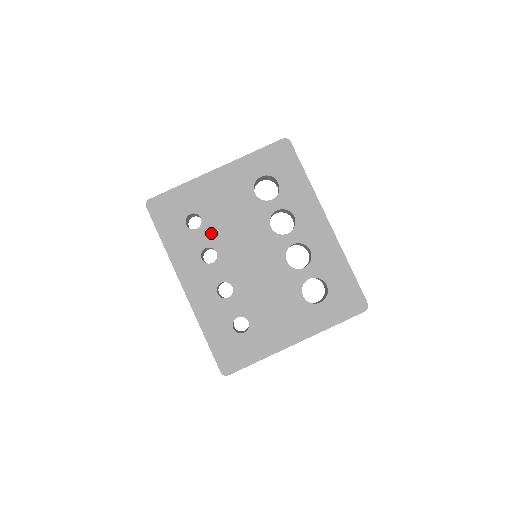
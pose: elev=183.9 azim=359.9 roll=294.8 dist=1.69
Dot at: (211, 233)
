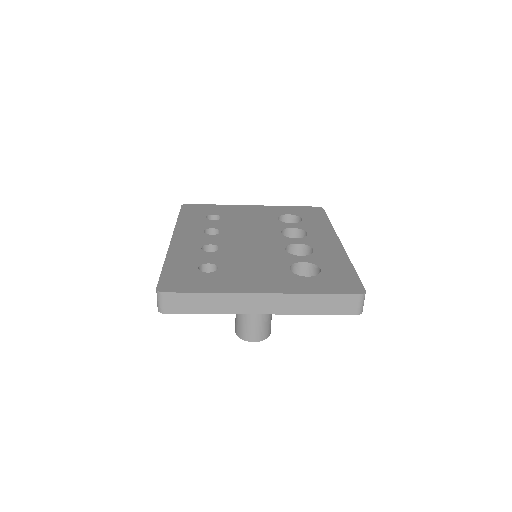
Dot at: (224, 224)
